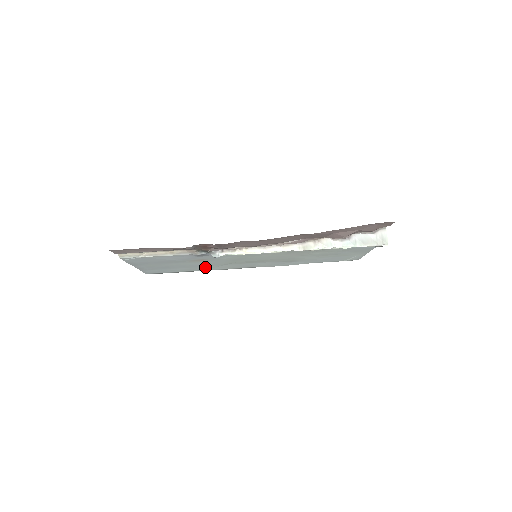
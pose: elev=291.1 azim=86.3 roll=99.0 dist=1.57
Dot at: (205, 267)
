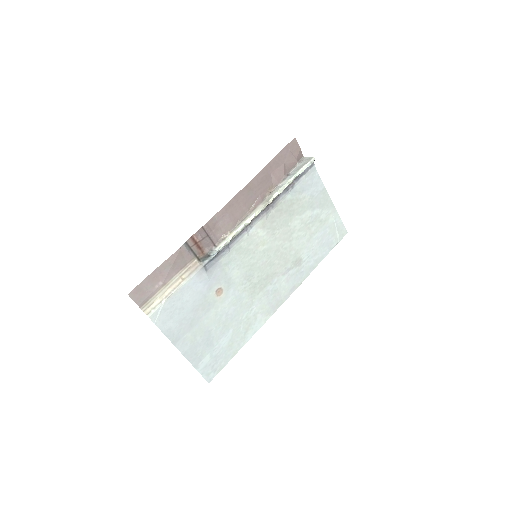
Dot at: (242, 322)
